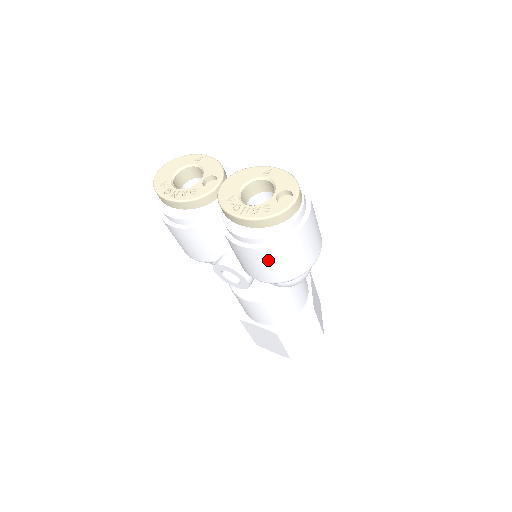
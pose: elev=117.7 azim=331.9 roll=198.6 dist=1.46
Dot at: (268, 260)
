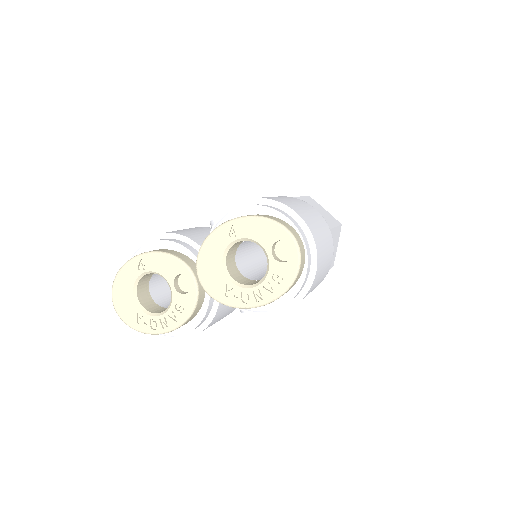
Dot at: occluded
